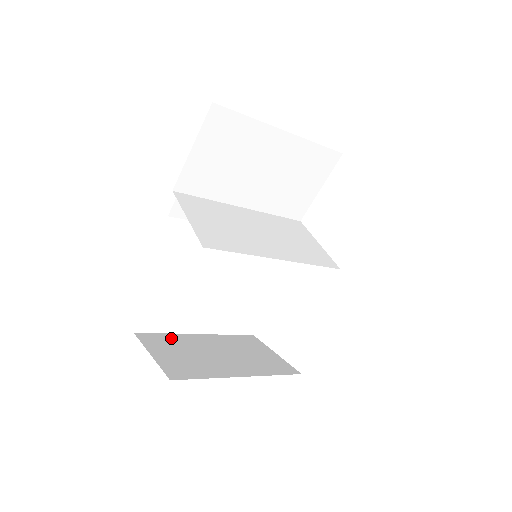
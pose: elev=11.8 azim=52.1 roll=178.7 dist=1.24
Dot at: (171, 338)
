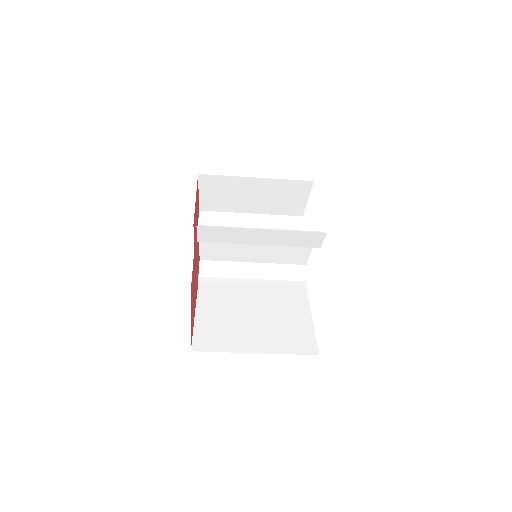
Dot at: occluded
